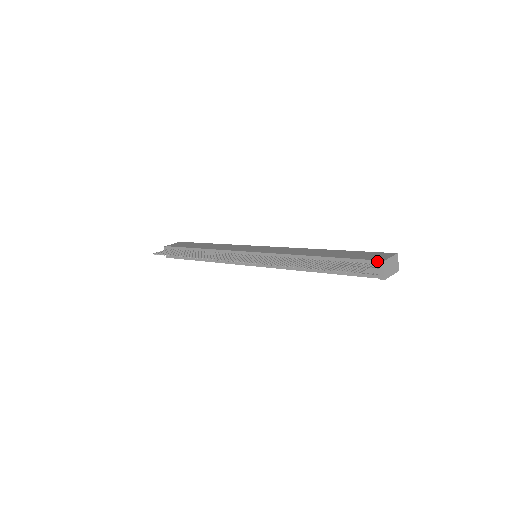
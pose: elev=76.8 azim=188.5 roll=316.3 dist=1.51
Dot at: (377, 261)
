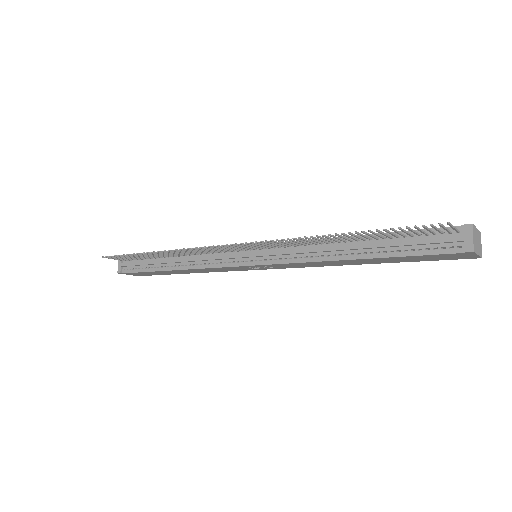
Dot at: (461, 226)
